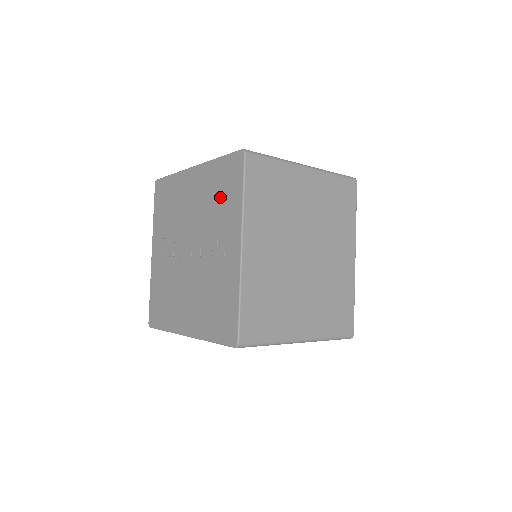
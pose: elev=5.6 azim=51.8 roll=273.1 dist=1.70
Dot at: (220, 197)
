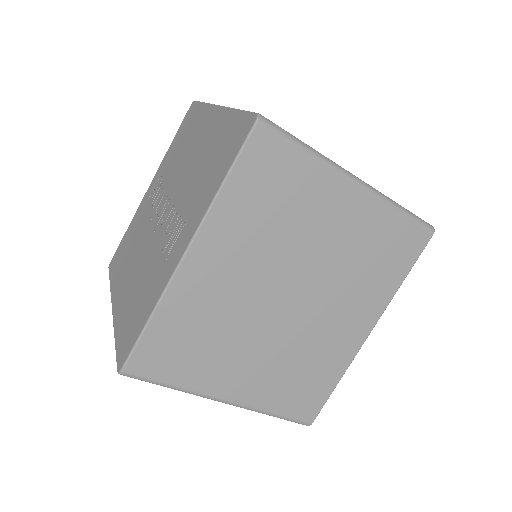
Dot at: (210, 166)
